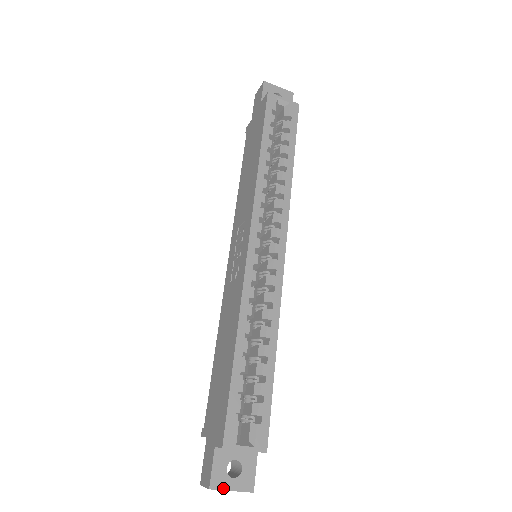
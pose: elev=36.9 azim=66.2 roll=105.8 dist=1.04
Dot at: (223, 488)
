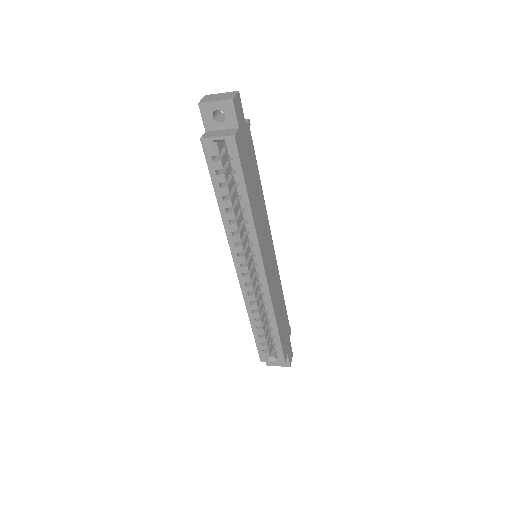
Dot at: (274, 365)
